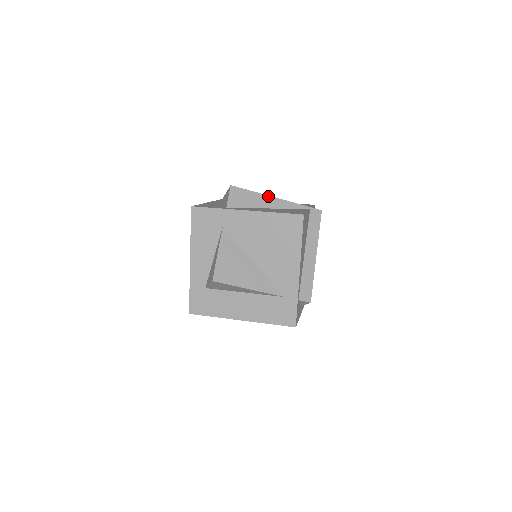
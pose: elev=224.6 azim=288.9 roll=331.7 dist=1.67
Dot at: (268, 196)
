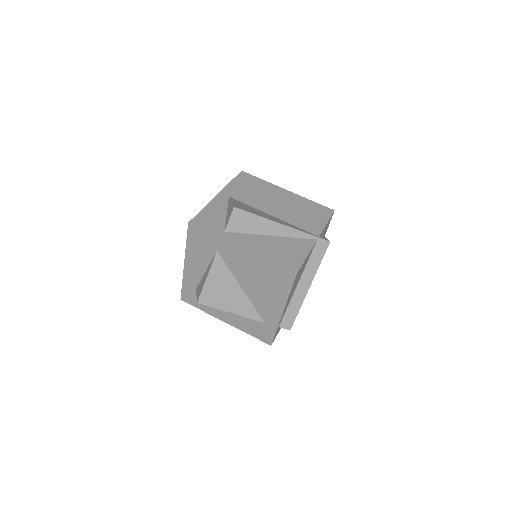
Dot at: (274, 222)
